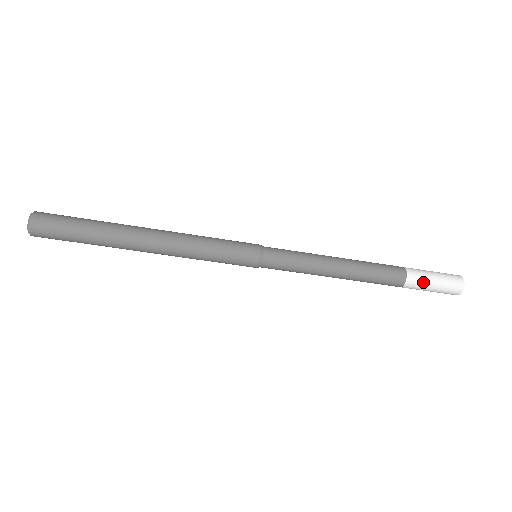
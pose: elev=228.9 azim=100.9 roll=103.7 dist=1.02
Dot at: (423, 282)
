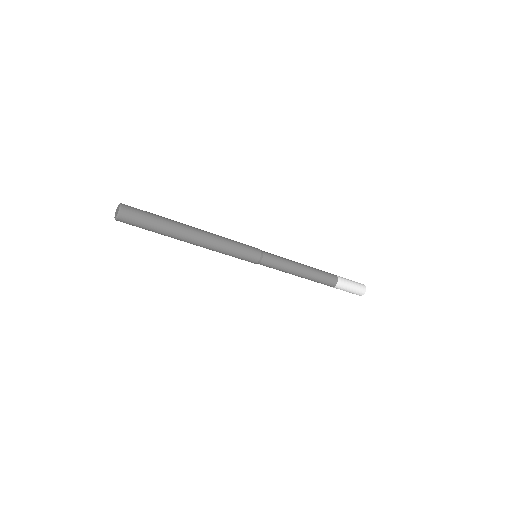
Dot at: occluded
